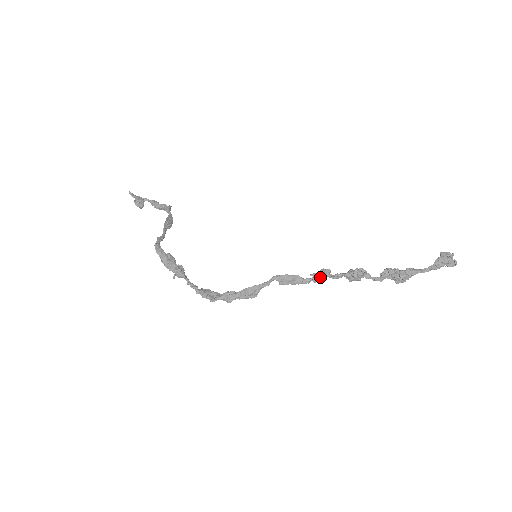
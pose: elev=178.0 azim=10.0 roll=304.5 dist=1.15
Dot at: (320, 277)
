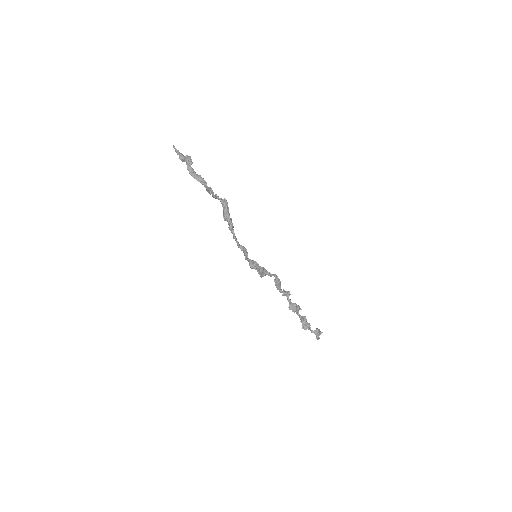
Dot at: (288, 294)
